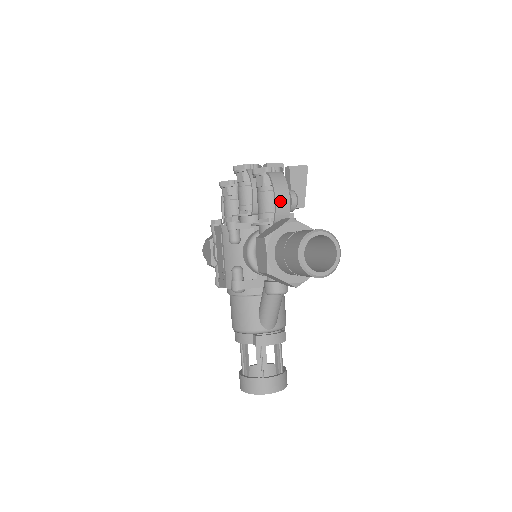
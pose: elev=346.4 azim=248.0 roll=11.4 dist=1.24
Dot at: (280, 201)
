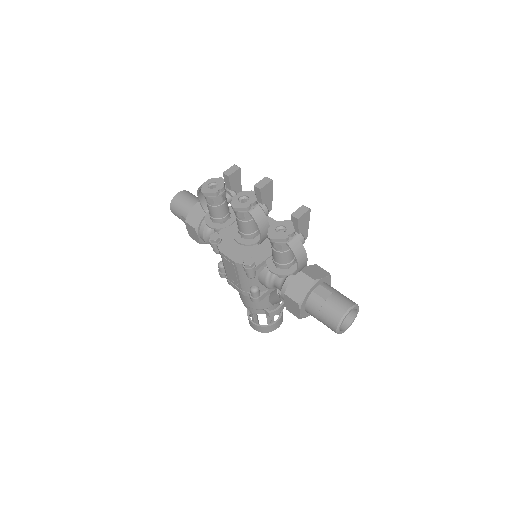
Dot at: (301, 265)
